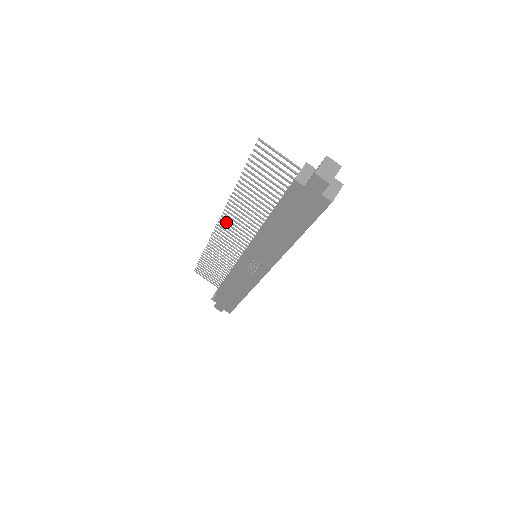
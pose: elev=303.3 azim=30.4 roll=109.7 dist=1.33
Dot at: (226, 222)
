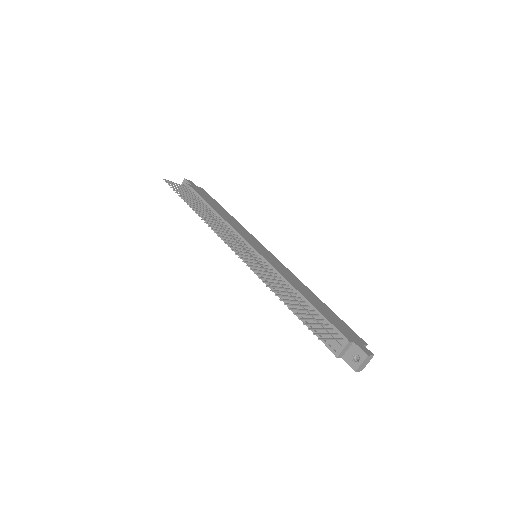
Dot at: (237, 251)
